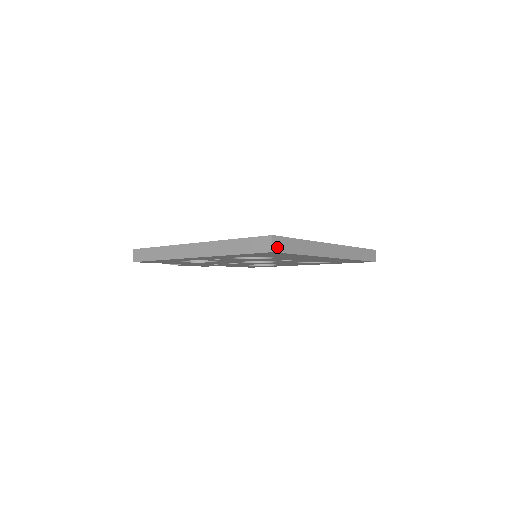
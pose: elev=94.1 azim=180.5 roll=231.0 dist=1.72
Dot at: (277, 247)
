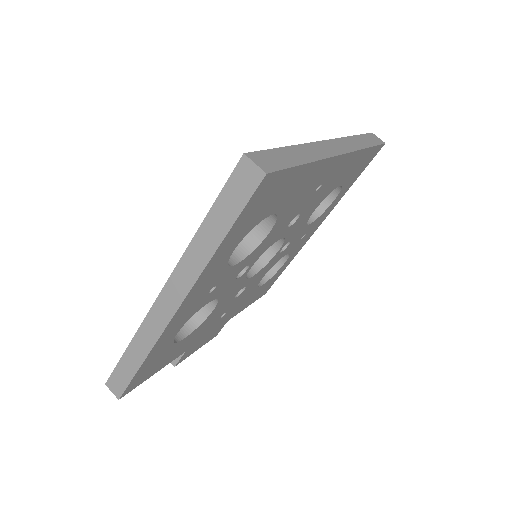
Dot at: (266, 166)
